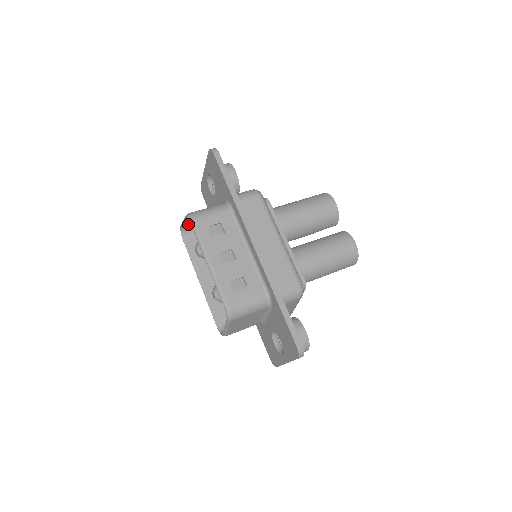
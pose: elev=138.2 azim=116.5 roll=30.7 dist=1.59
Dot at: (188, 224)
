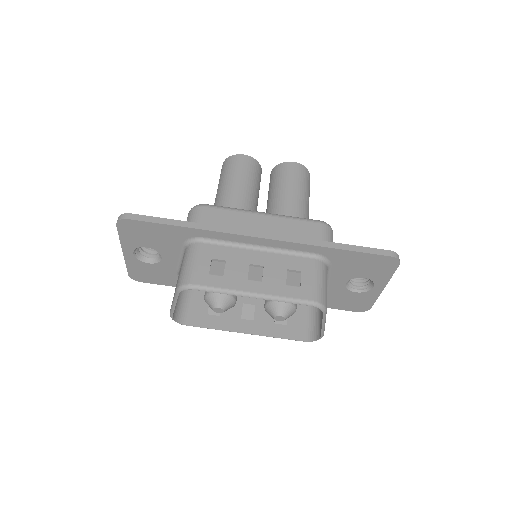
Dot at: occluded
